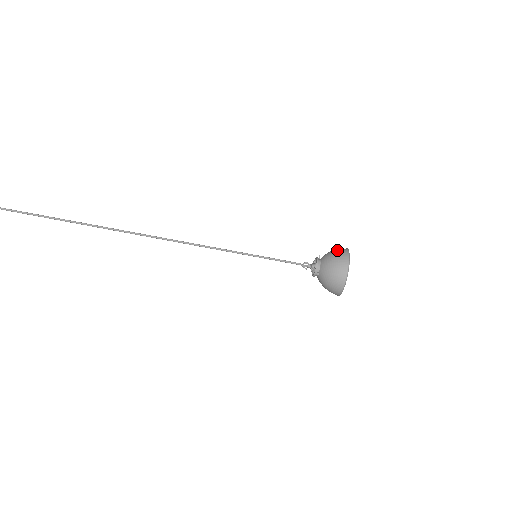
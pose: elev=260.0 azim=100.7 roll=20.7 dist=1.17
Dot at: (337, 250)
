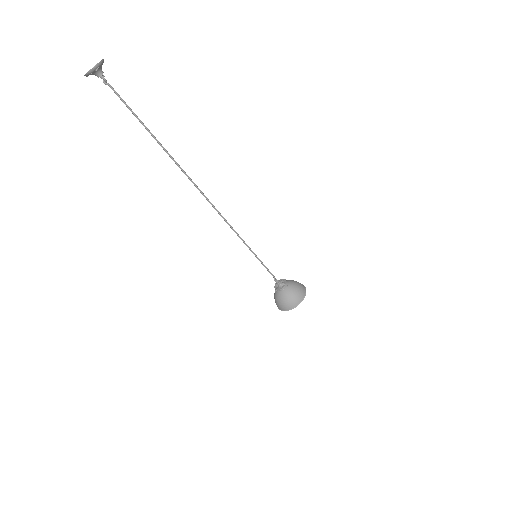
Dot at: (296, 297)
